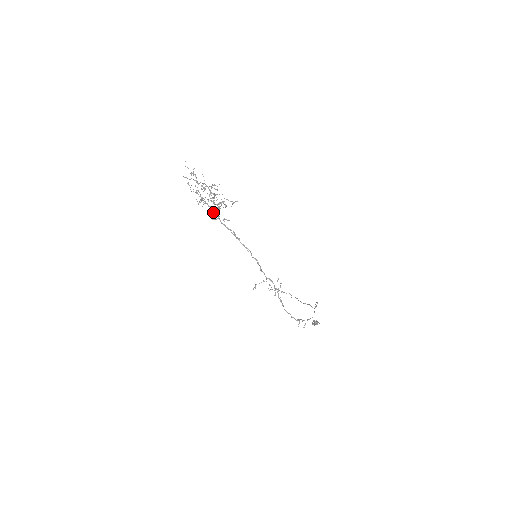
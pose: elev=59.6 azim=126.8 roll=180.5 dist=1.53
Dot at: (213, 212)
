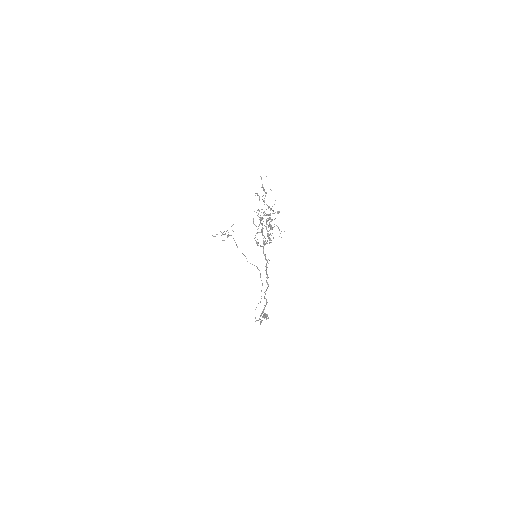
Dot at: (264, 243)
